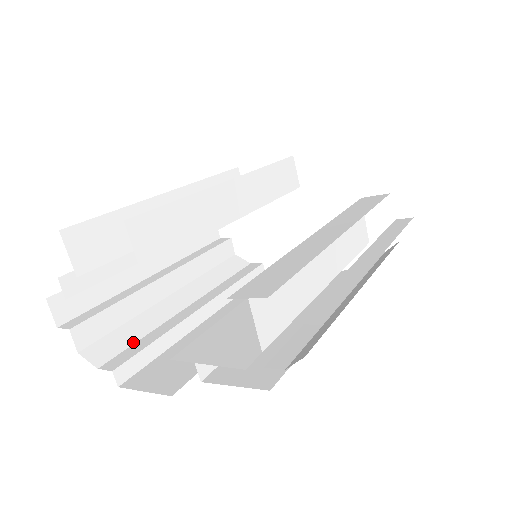
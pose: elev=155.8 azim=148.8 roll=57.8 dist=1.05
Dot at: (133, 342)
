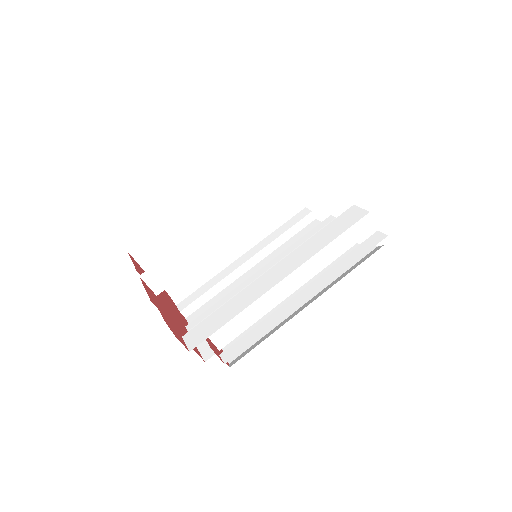
Dot at: (199, 287)
